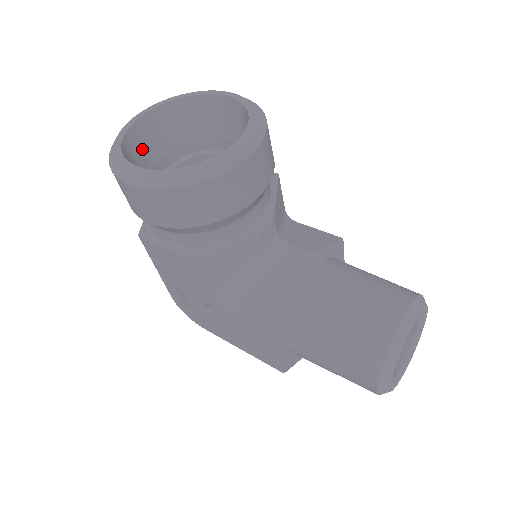
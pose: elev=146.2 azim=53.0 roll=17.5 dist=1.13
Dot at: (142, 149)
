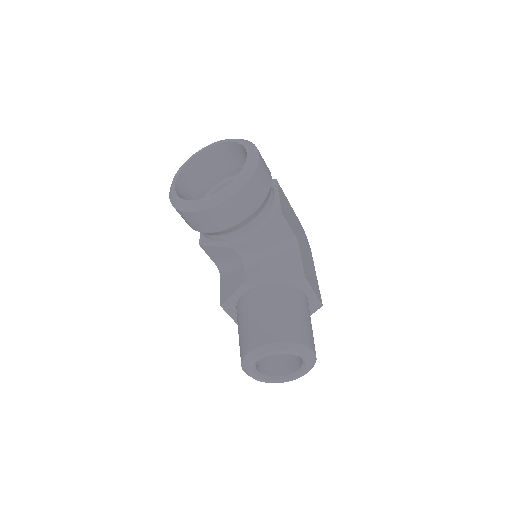
Dot at: (208, 166)
